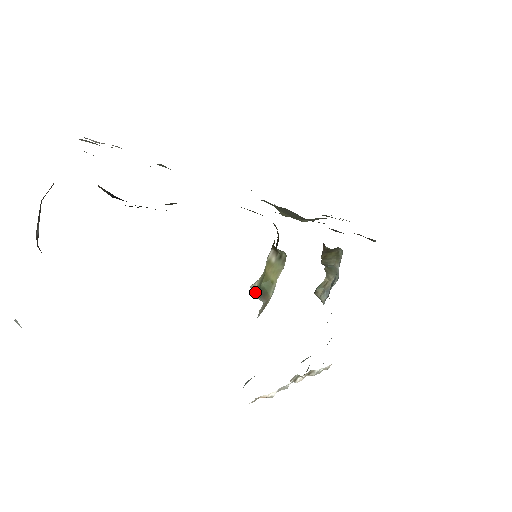
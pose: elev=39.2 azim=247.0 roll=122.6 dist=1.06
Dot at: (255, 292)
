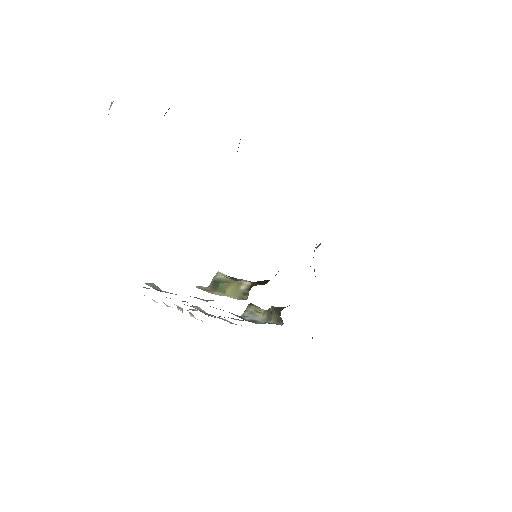
Dot at: (215, 277)
